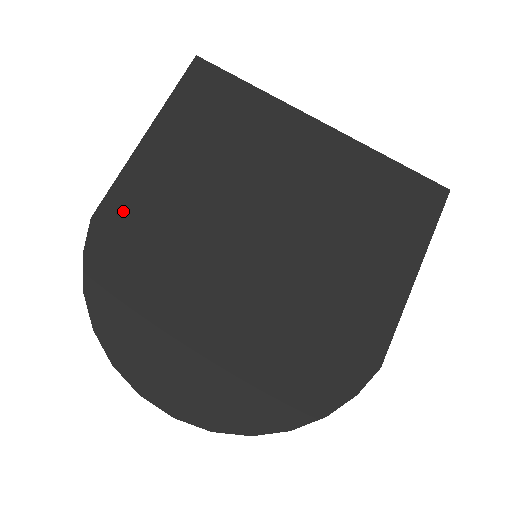
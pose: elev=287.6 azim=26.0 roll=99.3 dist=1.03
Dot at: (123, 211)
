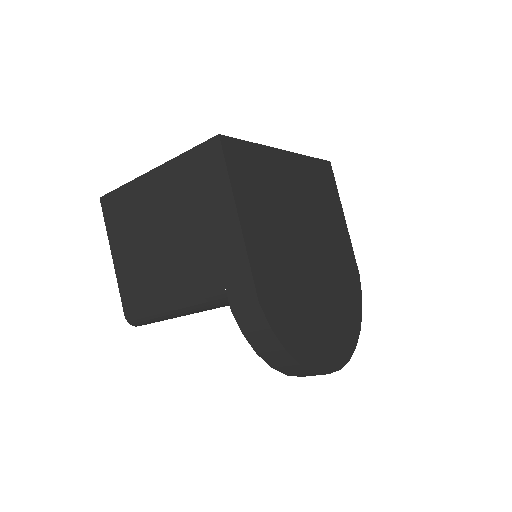
Dot at: (265, 283)
